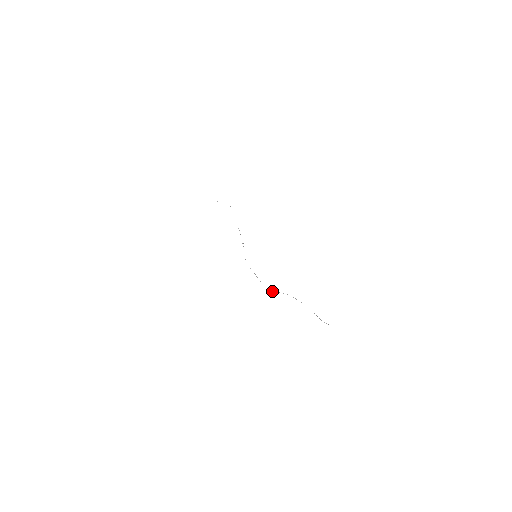
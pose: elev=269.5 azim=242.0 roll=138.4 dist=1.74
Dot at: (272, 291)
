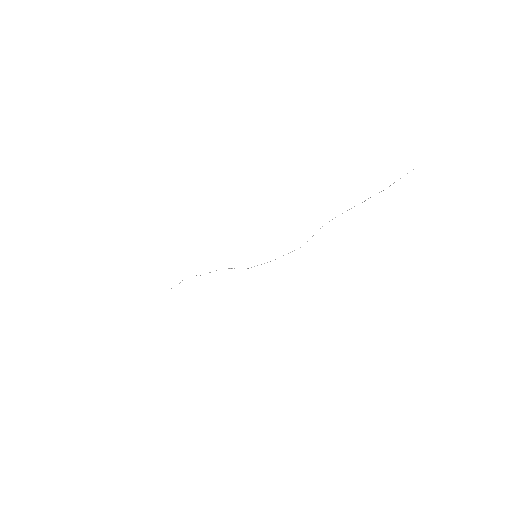
Dot at: occluded
